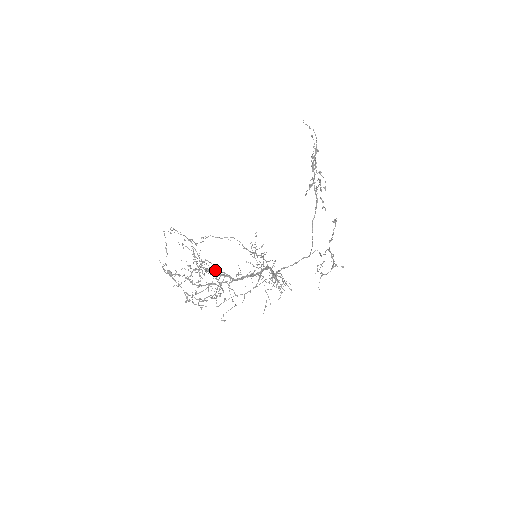
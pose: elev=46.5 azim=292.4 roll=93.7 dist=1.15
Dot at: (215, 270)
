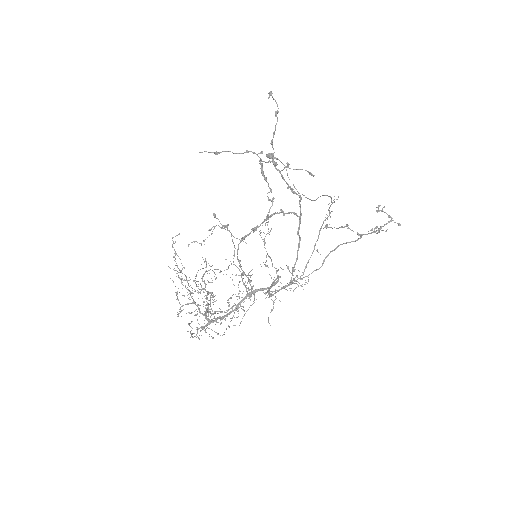
Dot at: (194, 311)
